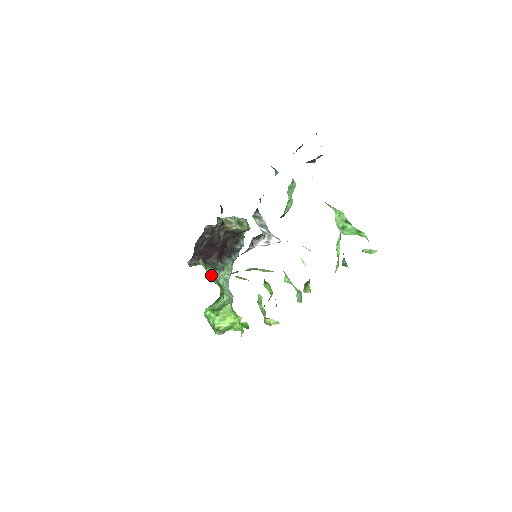
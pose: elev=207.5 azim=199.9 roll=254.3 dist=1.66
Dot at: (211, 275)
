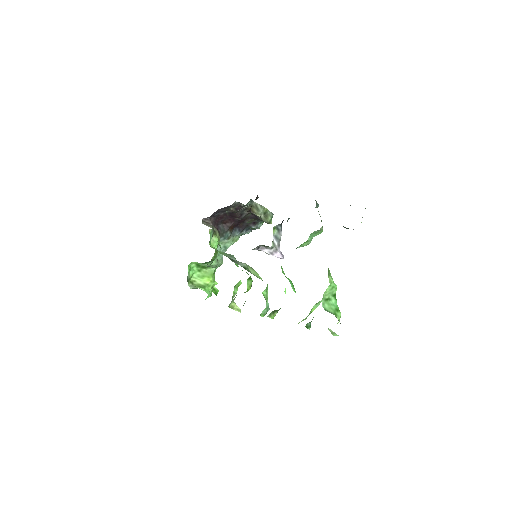
Dot at: (213, 242)
